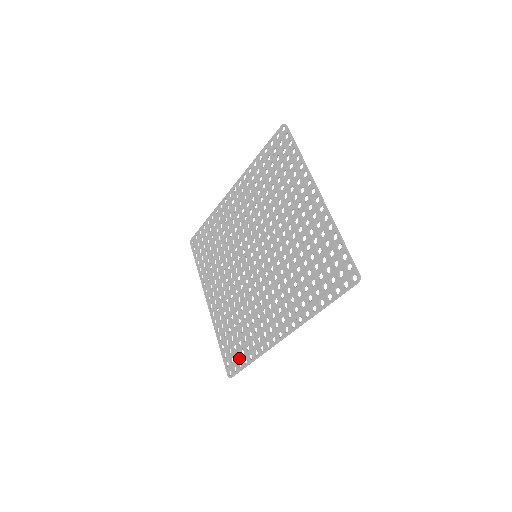
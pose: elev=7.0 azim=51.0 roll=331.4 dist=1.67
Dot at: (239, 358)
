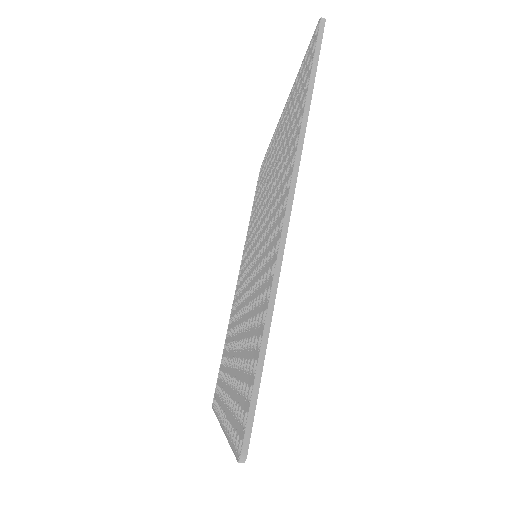
Dot at: (248, 385)
